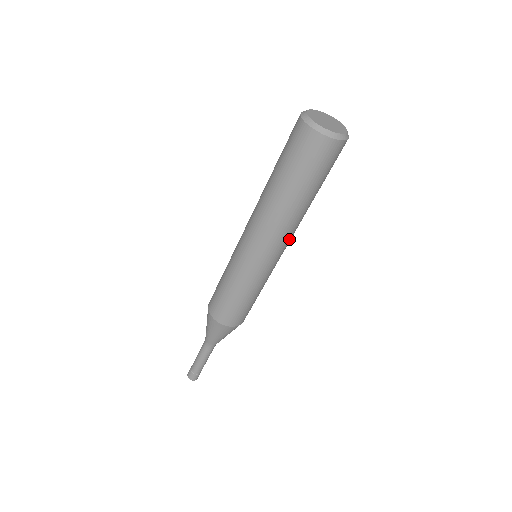
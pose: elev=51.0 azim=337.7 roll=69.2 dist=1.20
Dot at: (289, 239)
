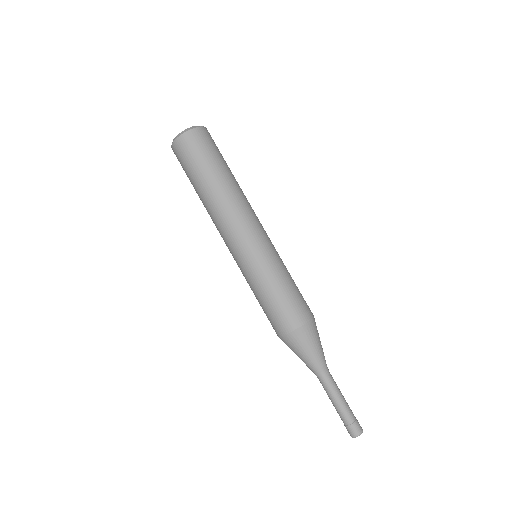
Dot at: (242, 218)
